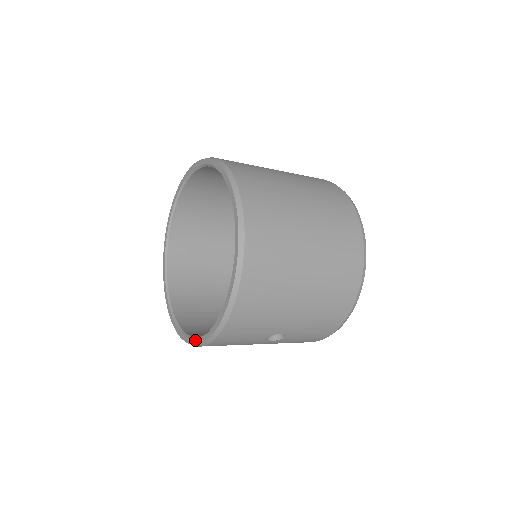
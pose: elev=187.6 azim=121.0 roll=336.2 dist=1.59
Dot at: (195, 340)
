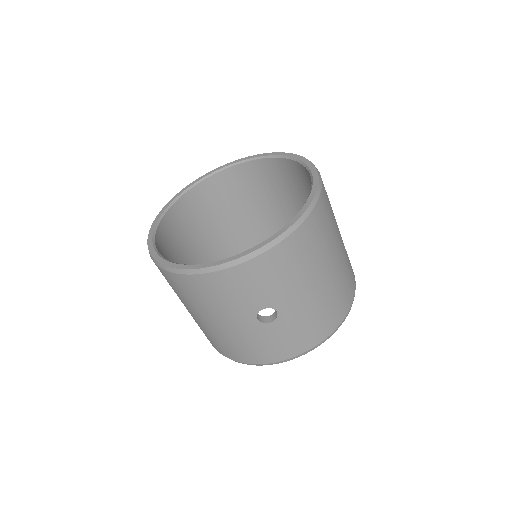
Dot at: (205, 264)
